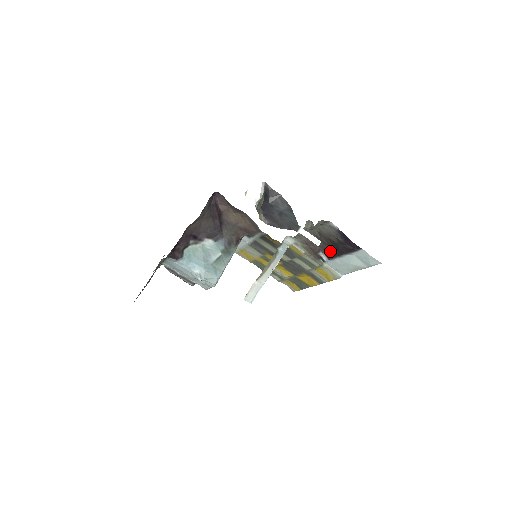
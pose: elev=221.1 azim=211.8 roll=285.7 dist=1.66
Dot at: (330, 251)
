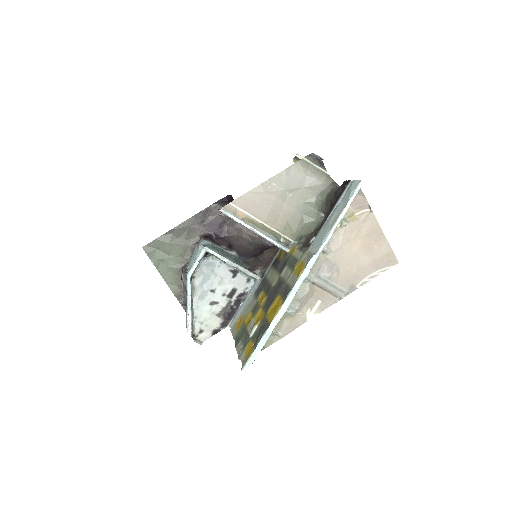
Dot at: occluded
